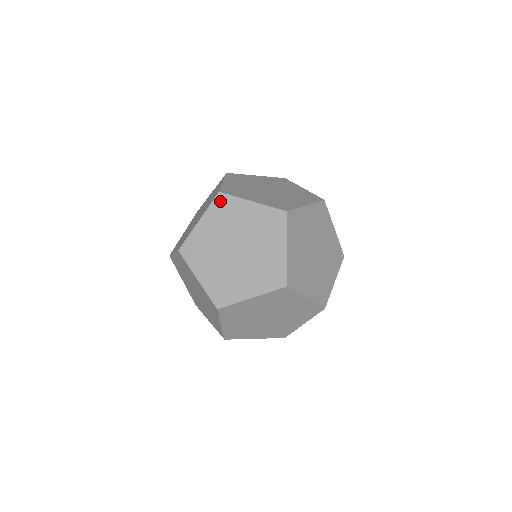
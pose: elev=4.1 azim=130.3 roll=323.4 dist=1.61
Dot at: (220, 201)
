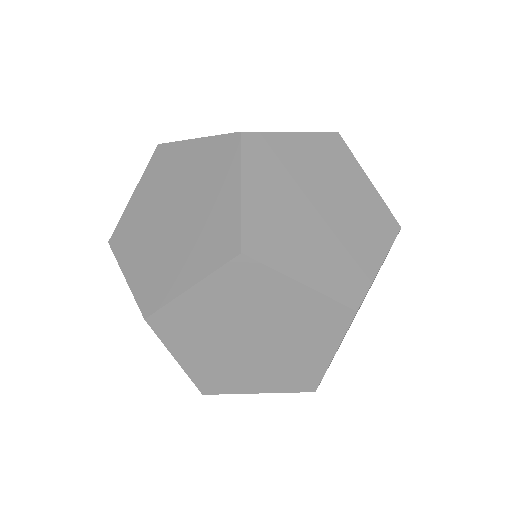
Dot at: (158, 156)
